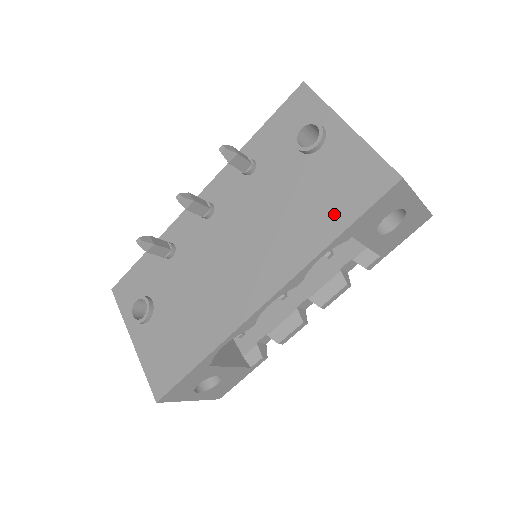
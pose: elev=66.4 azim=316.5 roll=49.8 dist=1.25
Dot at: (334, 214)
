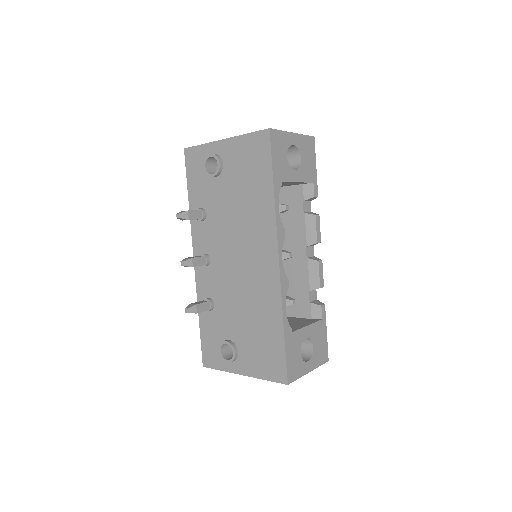
Dot at: (261, 181)
